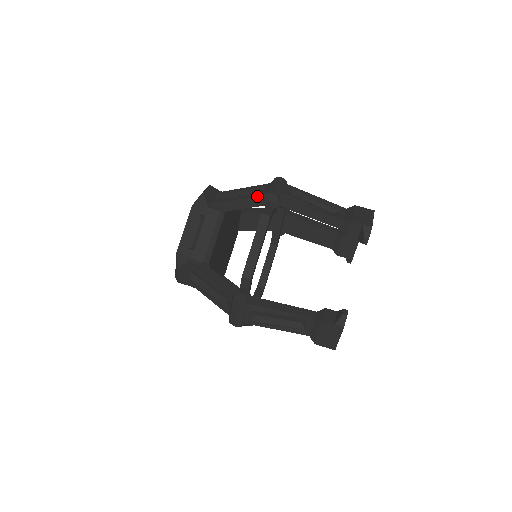
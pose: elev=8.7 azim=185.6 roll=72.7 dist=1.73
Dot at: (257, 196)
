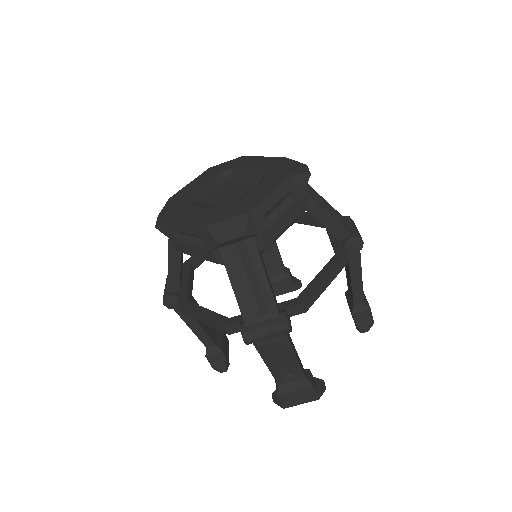
Dot at: (347, 229)
